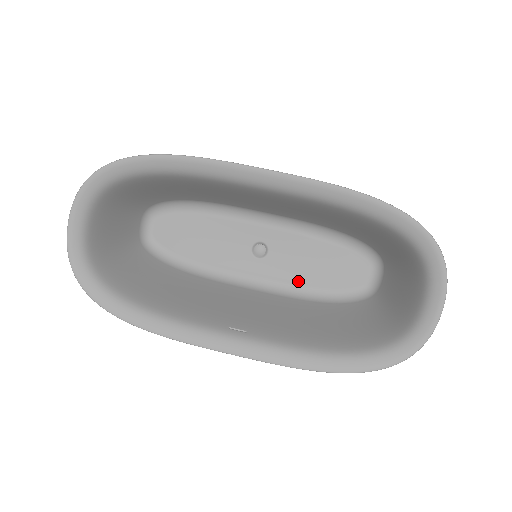
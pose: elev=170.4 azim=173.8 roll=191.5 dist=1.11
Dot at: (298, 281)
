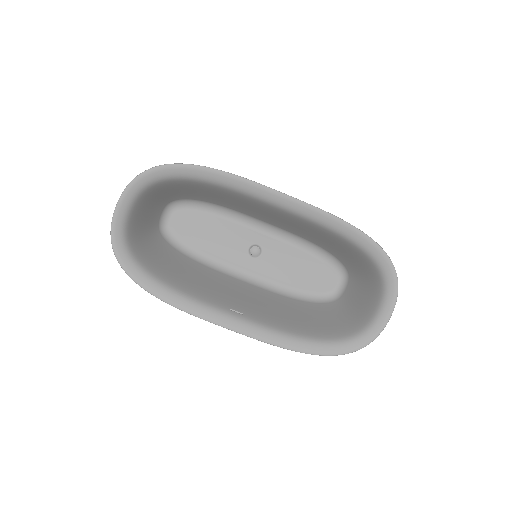
Dot at: (281, 280)
